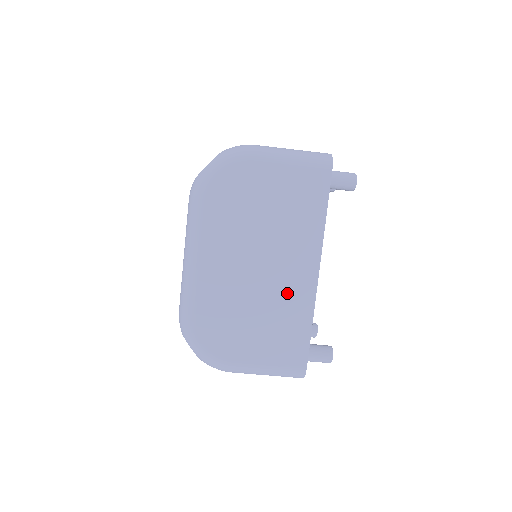
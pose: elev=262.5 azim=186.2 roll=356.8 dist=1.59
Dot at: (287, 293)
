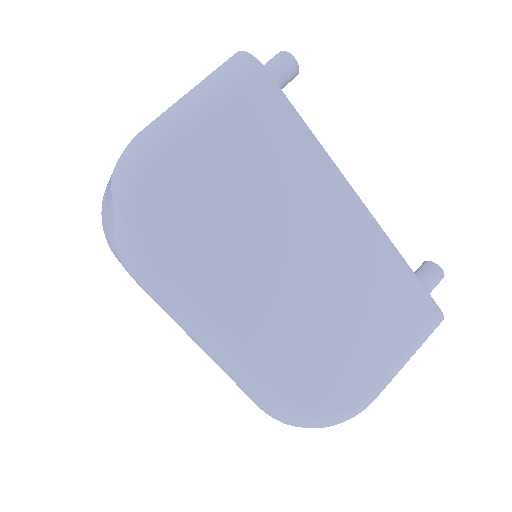
Dot at: (353, 260)
